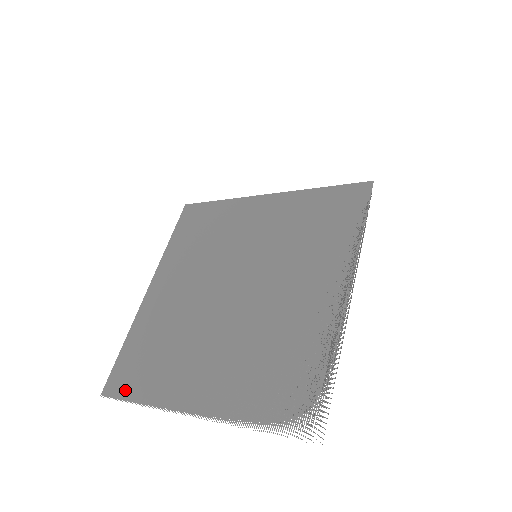
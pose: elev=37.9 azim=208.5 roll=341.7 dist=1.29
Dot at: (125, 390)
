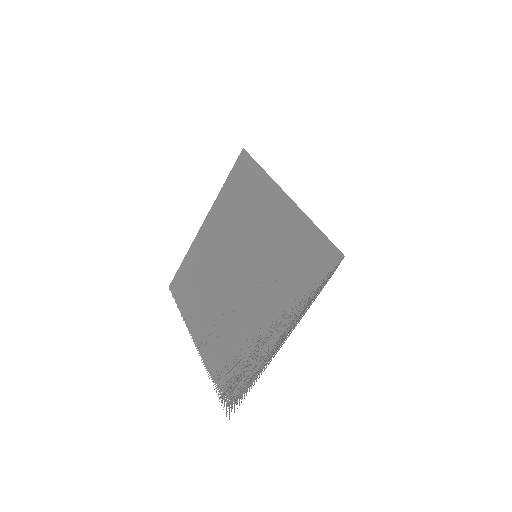
Dot at: (177, 295)
